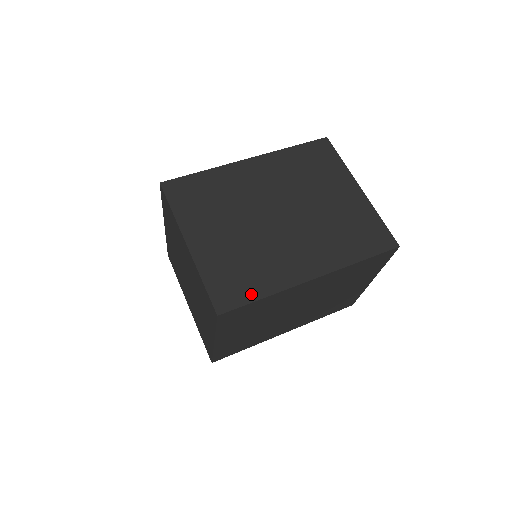
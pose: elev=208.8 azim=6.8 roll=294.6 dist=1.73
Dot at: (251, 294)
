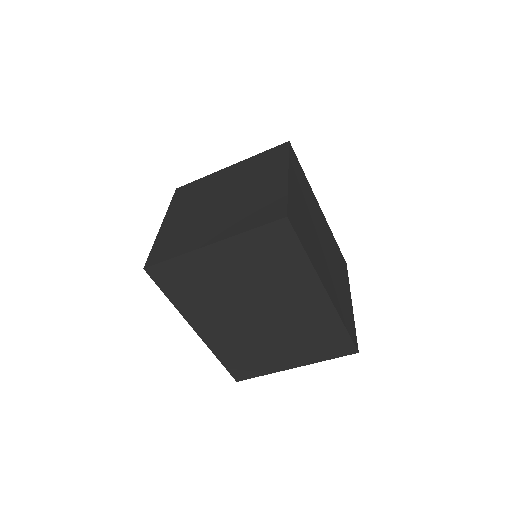
Dot at: (303, 241)
